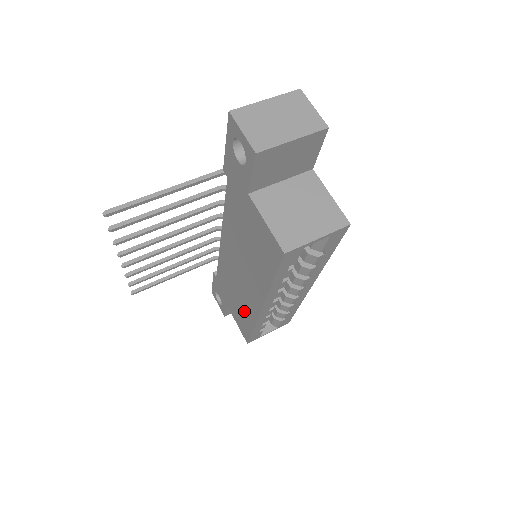
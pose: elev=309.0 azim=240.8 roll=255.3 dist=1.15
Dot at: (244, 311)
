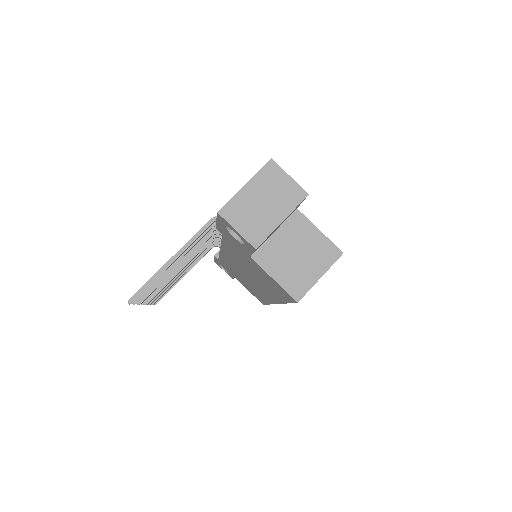
Dot at: (256, 292)
